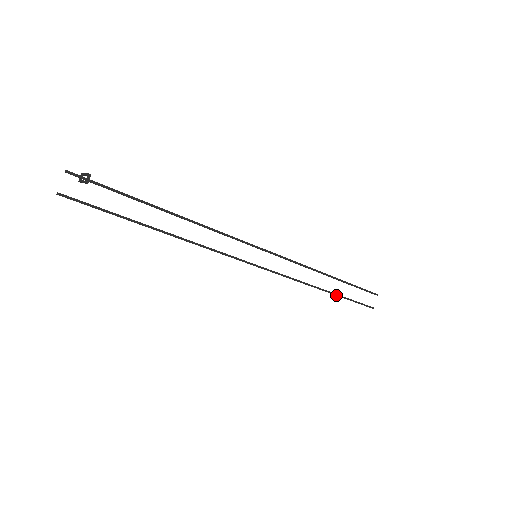
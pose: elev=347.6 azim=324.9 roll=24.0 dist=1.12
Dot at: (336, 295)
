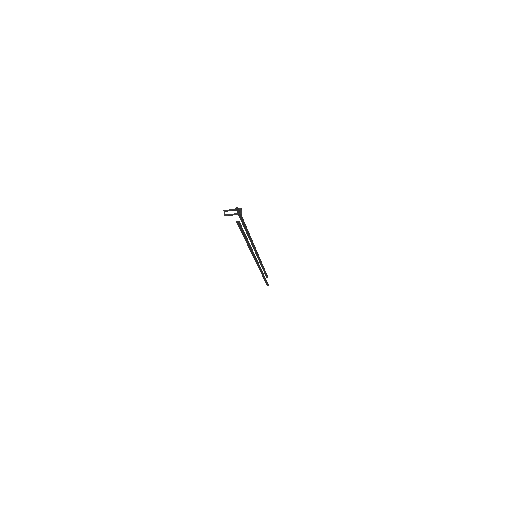
Dot at: (265, 278)
